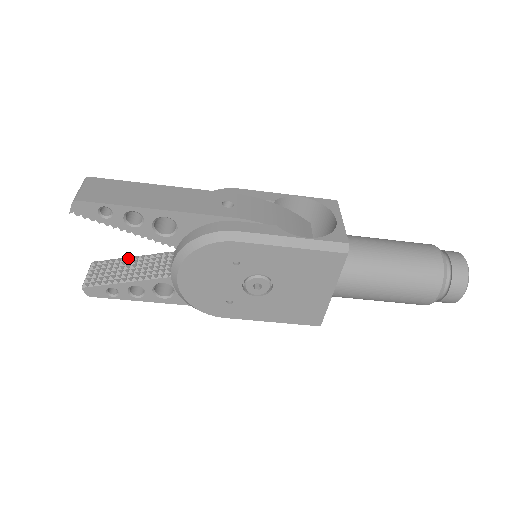
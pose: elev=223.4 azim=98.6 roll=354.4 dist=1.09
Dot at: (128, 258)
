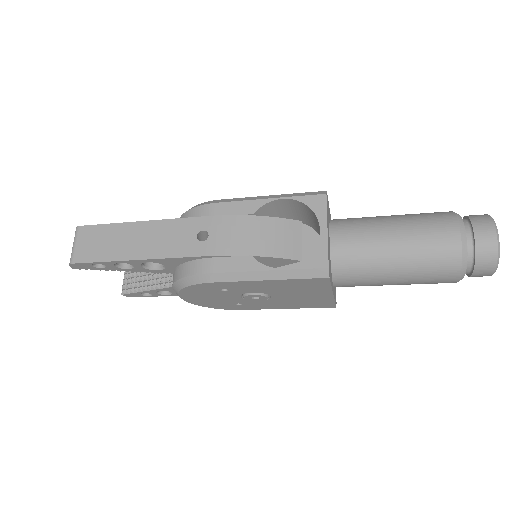
Dot at: occluded
